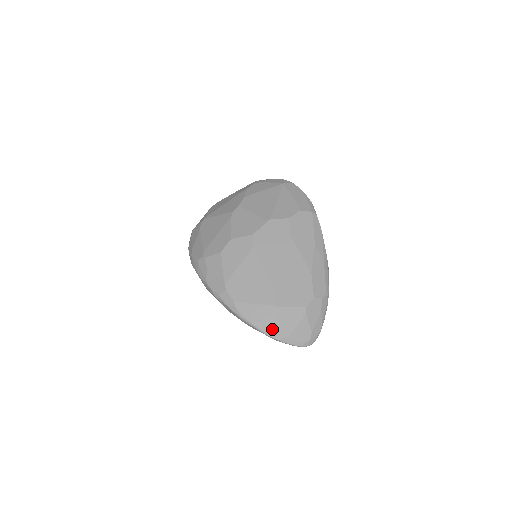
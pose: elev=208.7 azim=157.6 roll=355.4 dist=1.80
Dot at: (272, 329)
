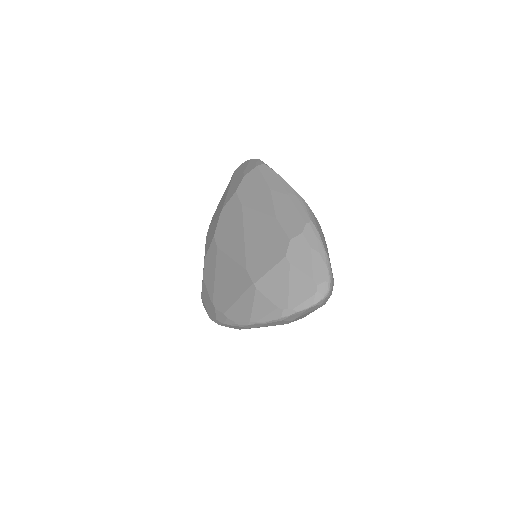
Dot at: (266, 311)
